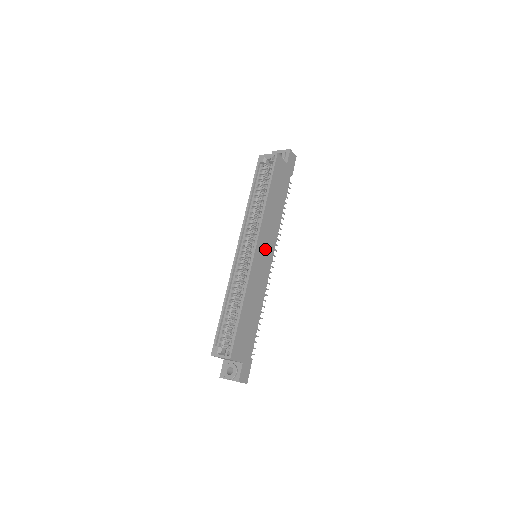
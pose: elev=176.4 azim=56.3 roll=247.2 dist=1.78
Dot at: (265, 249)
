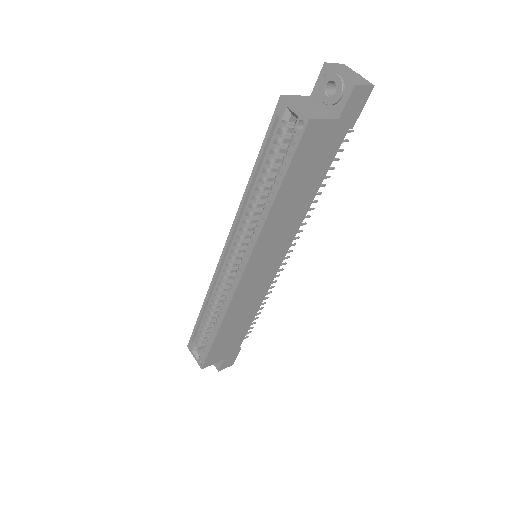
Dot at: (266, 261)
